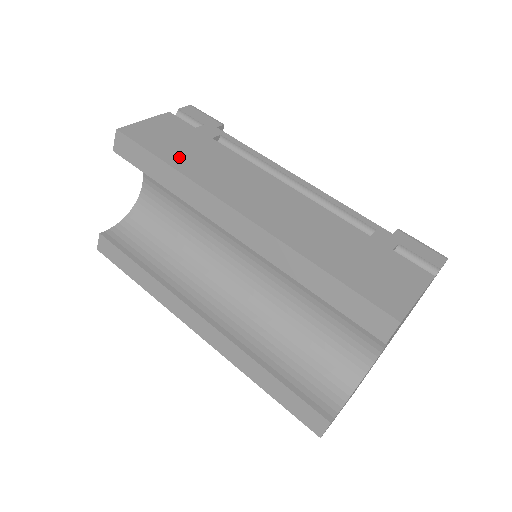
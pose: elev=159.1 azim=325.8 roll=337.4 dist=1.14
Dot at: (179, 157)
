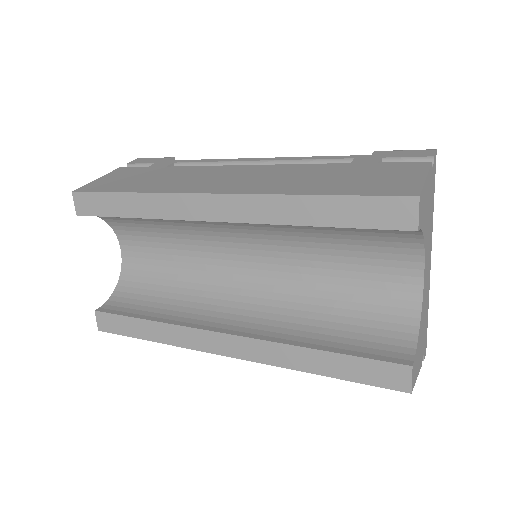
Dot at: (139, 185)
